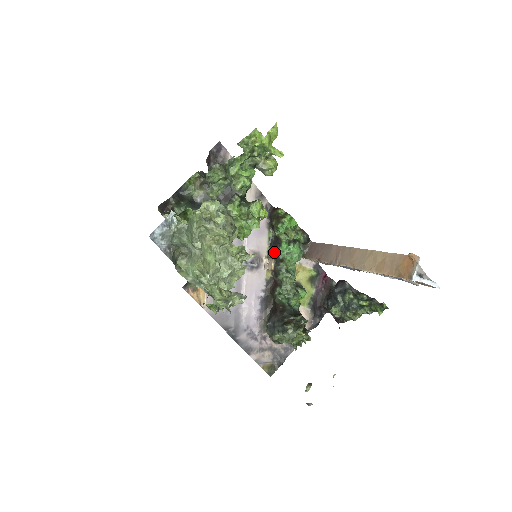
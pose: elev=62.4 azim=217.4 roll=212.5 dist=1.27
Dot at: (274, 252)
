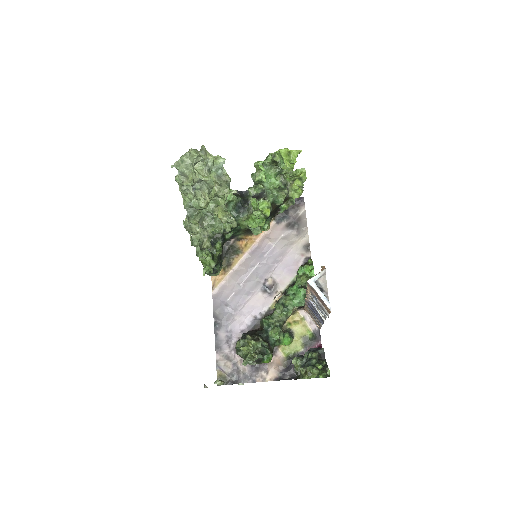
Dot at: (287, 289)
